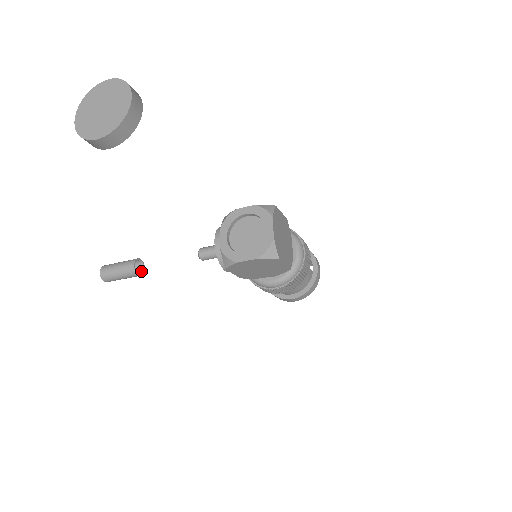
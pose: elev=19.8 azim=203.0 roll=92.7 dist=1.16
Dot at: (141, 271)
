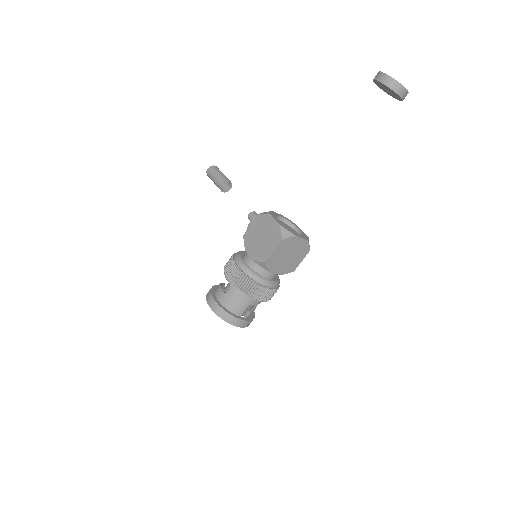
Dot at: (221, 189)
